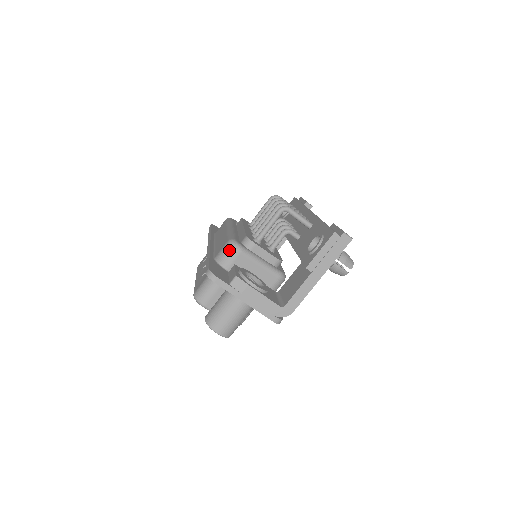
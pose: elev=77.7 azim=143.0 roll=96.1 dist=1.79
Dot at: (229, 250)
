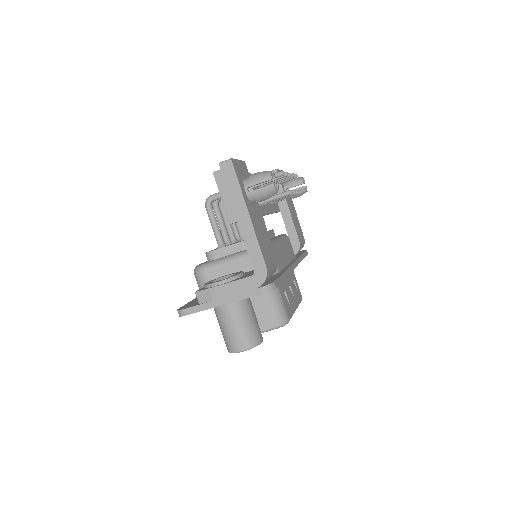
Dot at: (197, 278)
